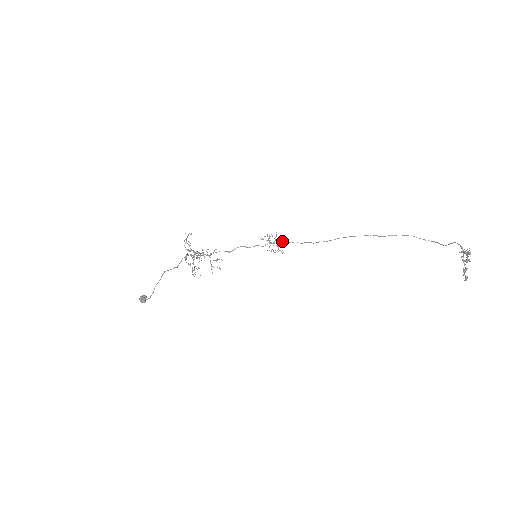
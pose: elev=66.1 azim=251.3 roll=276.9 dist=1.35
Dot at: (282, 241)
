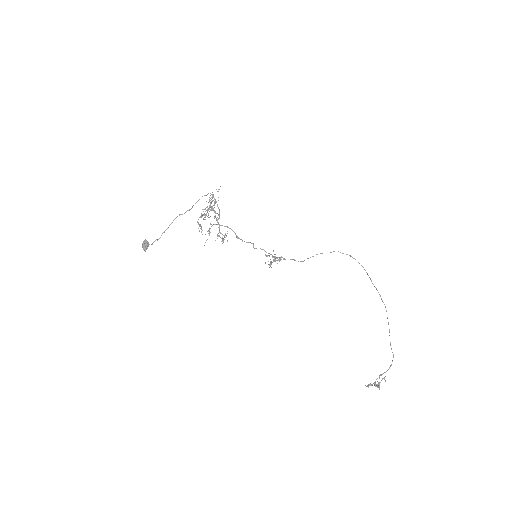
Dot at: (285, 259)
